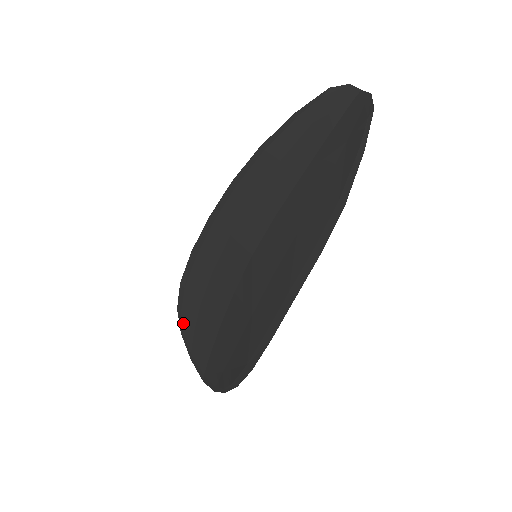
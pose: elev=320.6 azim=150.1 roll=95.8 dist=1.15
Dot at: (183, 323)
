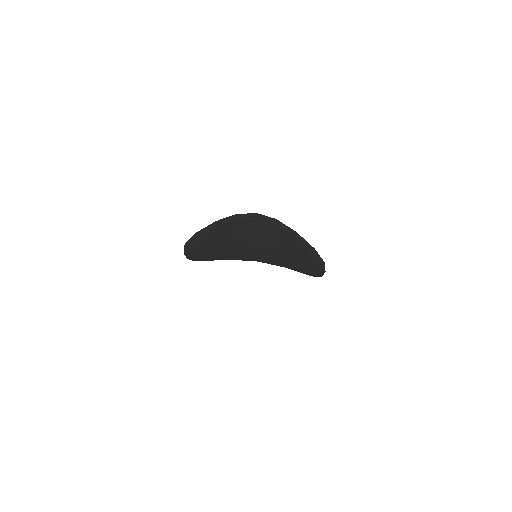
Dot at: occluded
